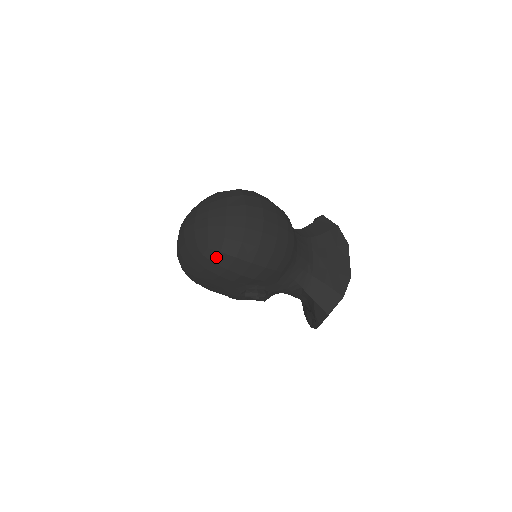
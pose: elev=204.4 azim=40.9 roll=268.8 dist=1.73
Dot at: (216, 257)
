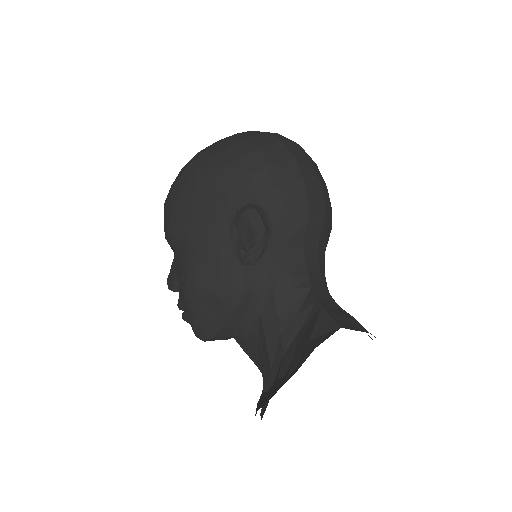
Dot at: (258, 134)
